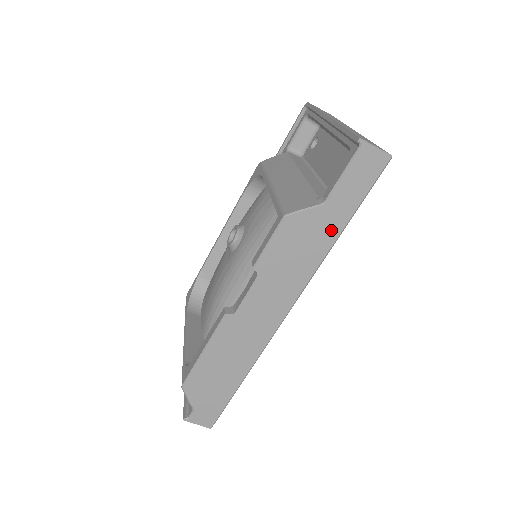
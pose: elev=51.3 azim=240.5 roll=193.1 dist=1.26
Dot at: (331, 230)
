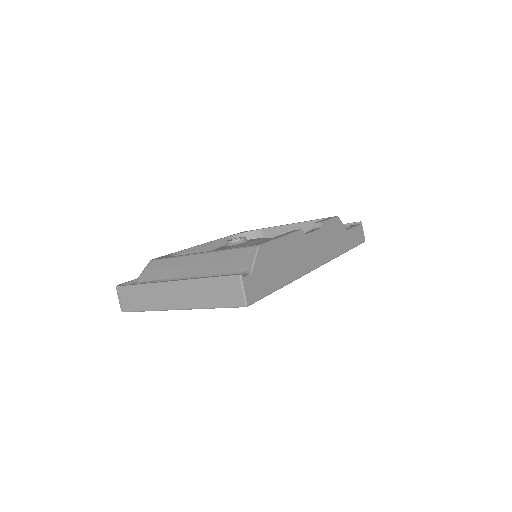
Dot at: (346, 245)
